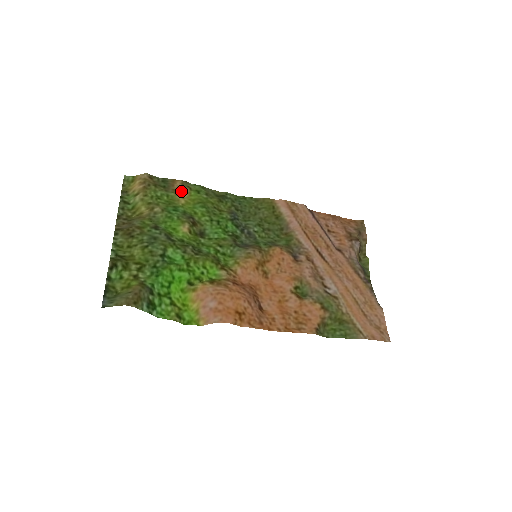
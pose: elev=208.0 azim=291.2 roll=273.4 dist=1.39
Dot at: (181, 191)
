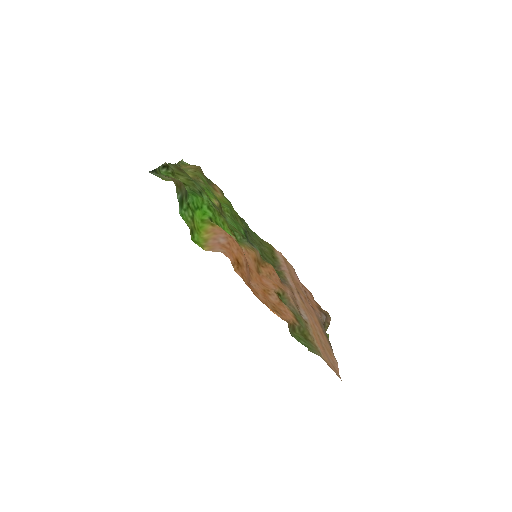
Dot at: (218, 191)
